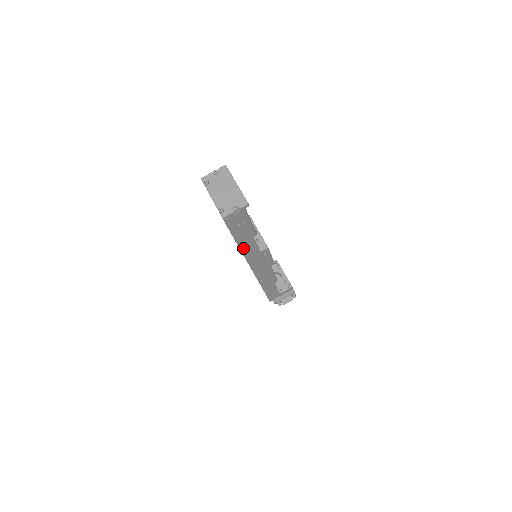
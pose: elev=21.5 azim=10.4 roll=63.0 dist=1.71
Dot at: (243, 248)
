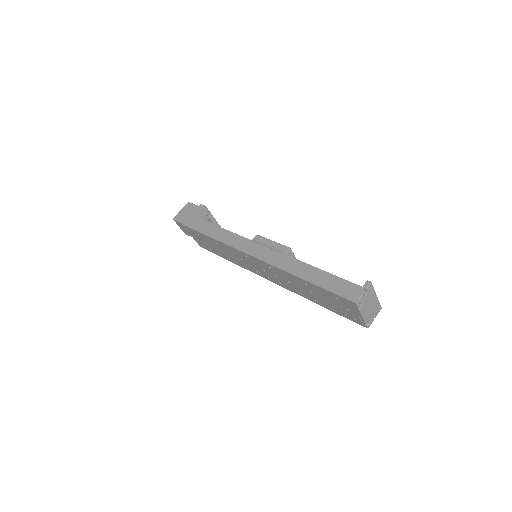
Dot at: occluded
